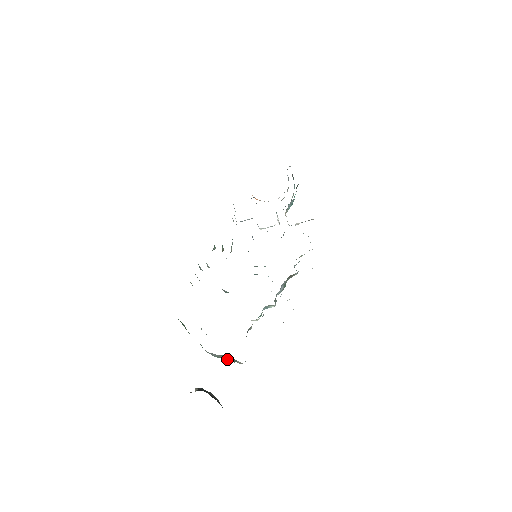
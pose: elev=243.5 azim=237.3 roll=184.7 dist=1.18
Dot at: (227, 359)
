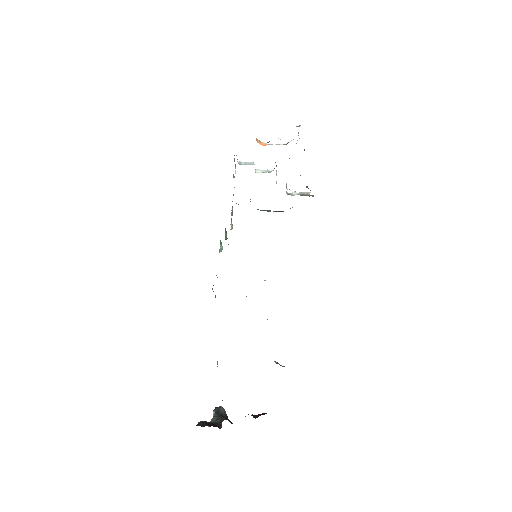
Dot at: occluded
